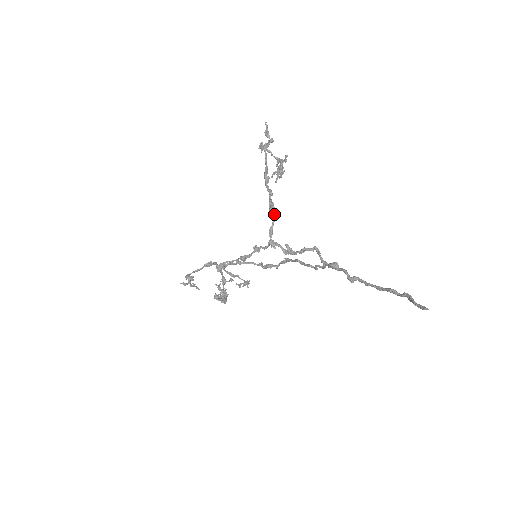
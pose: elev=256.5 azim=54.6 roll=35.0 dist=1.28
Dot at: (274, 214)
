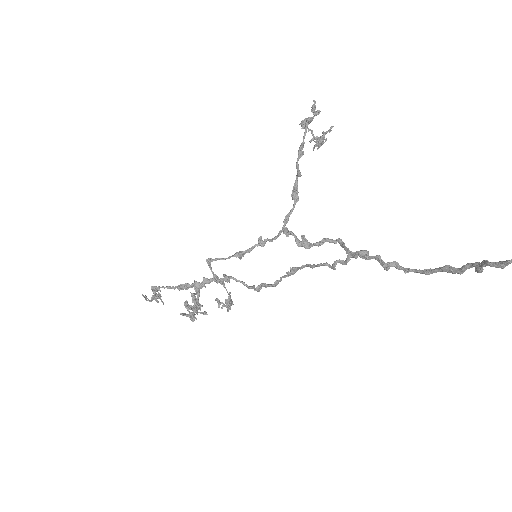
Dot at: (296, 200)
